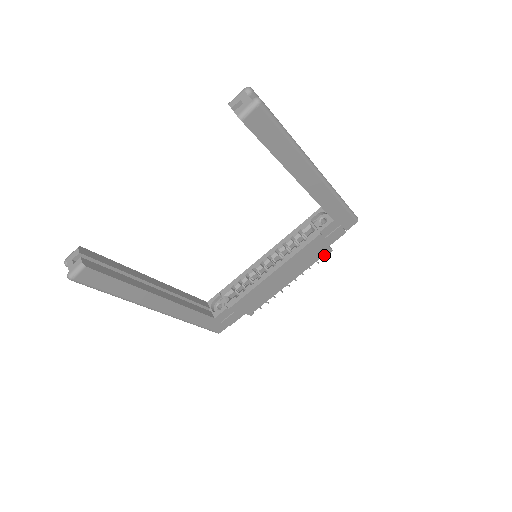
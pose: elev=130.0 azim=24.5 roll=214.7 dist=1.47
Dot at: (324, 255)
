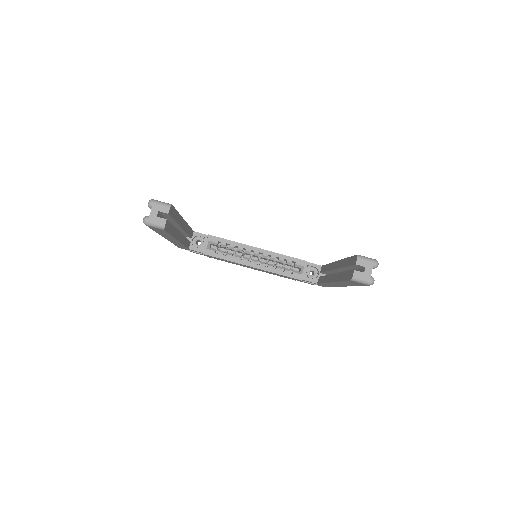
Dot at: occluded
